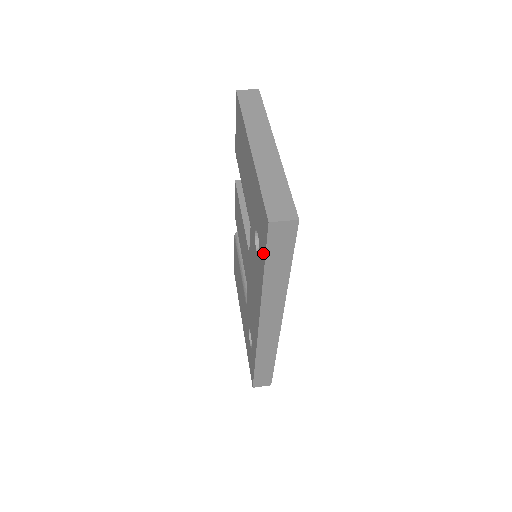
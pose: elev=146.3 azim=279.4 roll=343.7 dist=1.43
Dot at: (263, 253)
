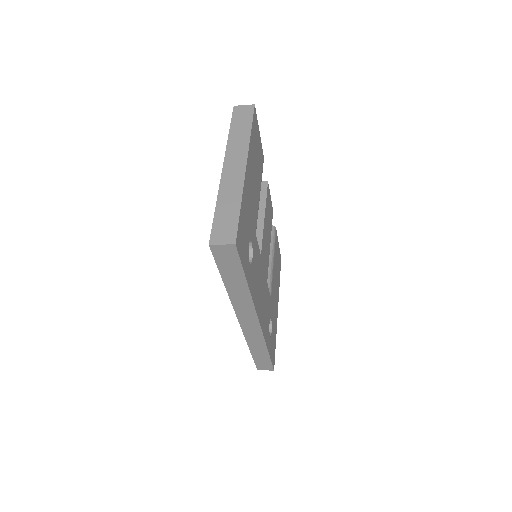
Dot at: occluded
